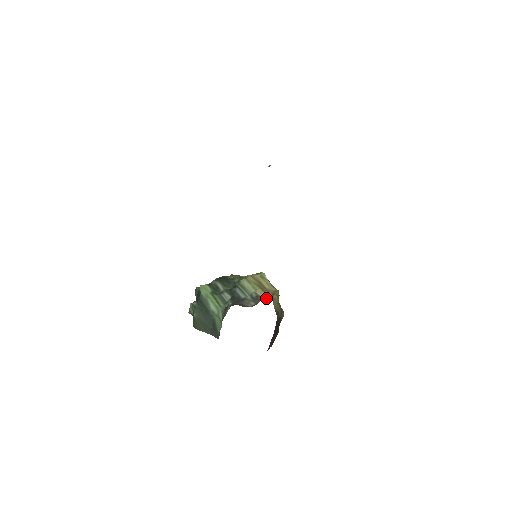
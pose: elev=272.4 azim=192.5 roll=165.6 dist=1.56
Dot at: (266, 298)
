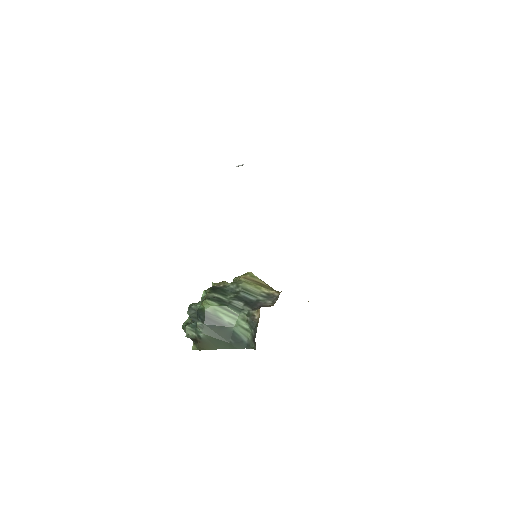
Dot at: (279, 293)
